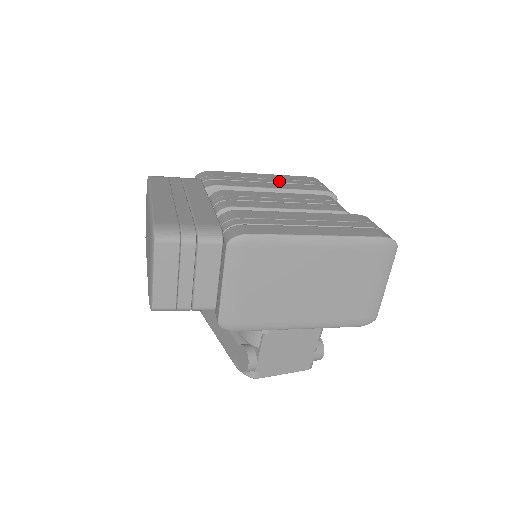
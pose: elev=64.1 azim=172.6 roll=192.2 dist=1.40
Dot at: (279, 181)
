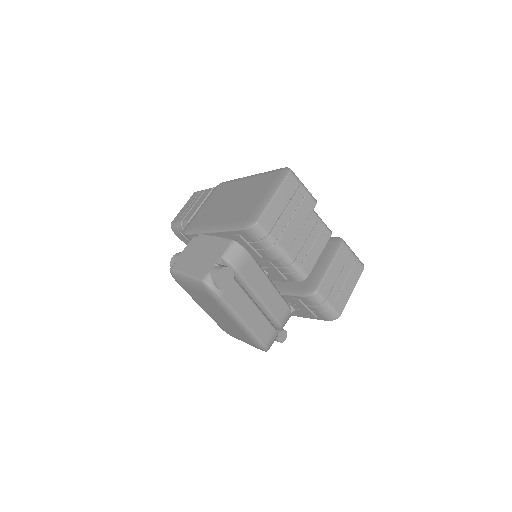
Dot at: occluded
